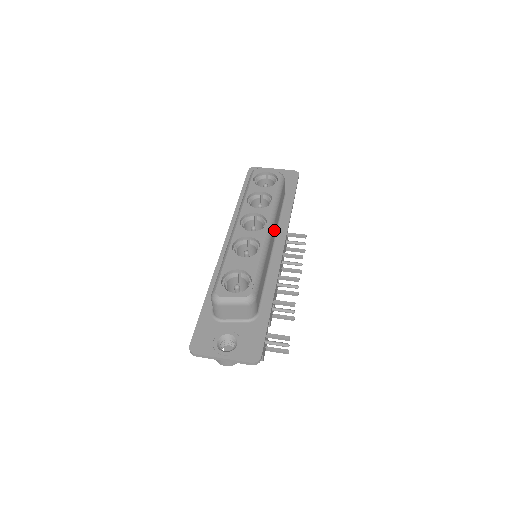
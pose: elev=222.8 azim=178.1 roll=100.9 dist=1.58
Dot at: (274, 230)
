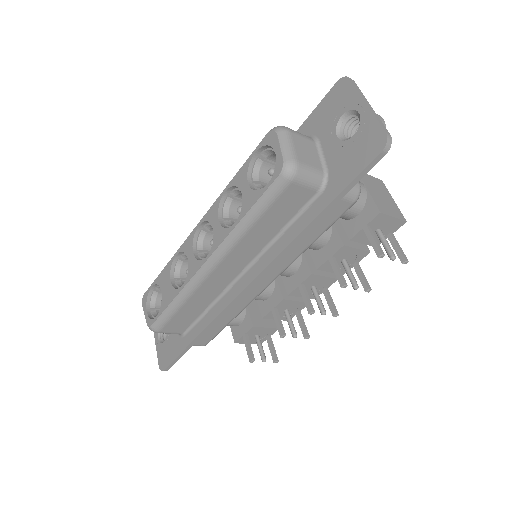
Dot at: (236, 260)
